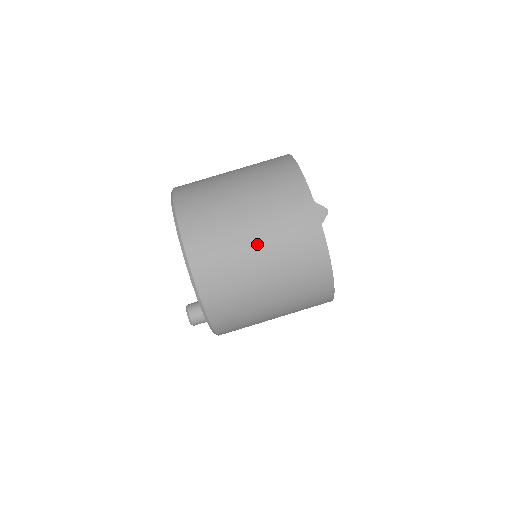
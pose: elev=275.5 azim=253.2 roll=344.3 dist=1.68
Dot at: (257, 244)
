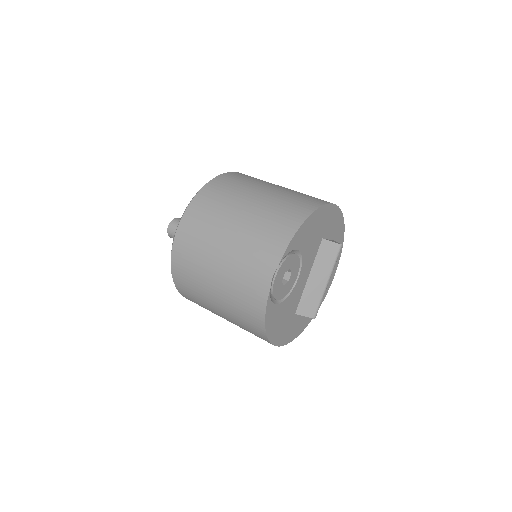
Dot at: occluded
